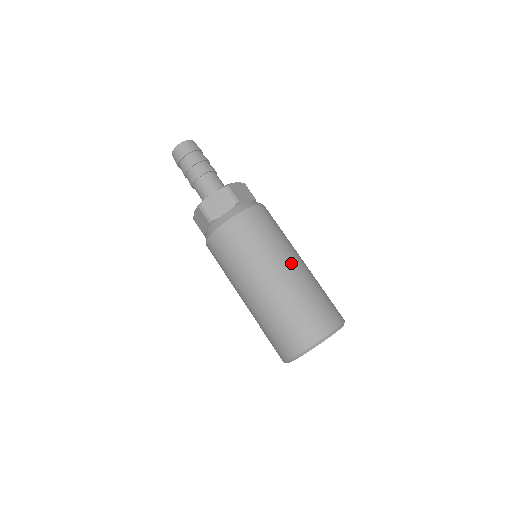
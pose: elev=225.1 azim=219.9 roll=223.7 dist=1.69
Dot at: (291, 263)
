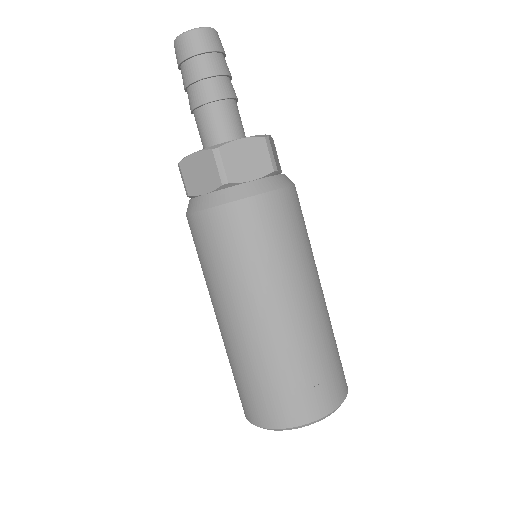
Dot at: (319, 289)
